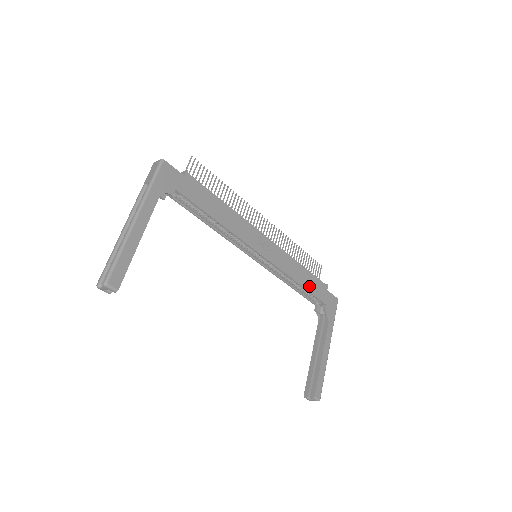
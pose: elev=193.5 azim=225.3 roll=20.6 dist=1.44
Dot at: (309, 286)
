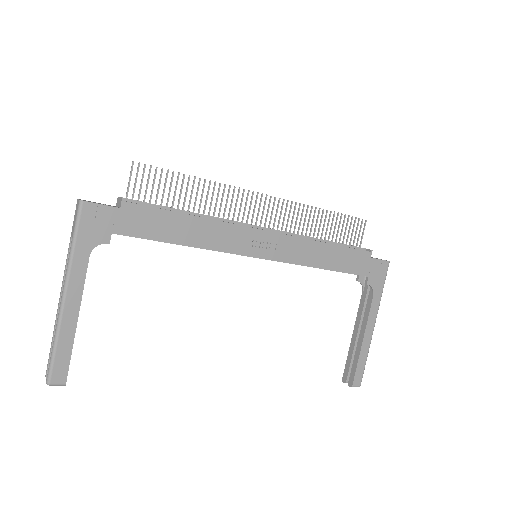
Dot at: (341, 265)
